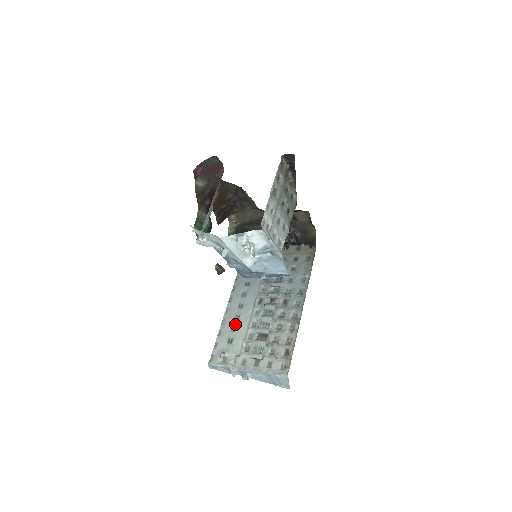
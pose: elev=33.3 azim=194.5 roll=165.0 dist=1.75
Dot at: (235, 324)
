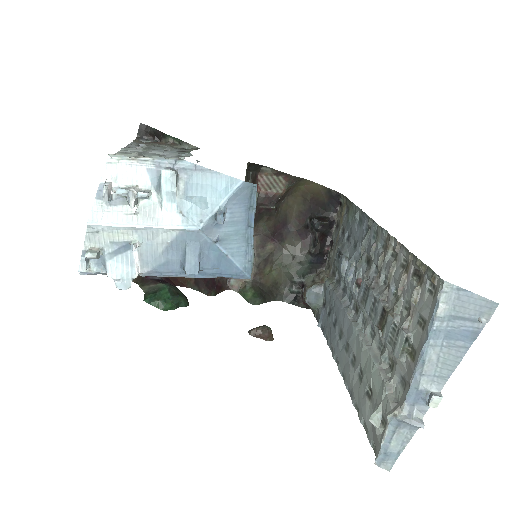
Dot at: (357, 369)
